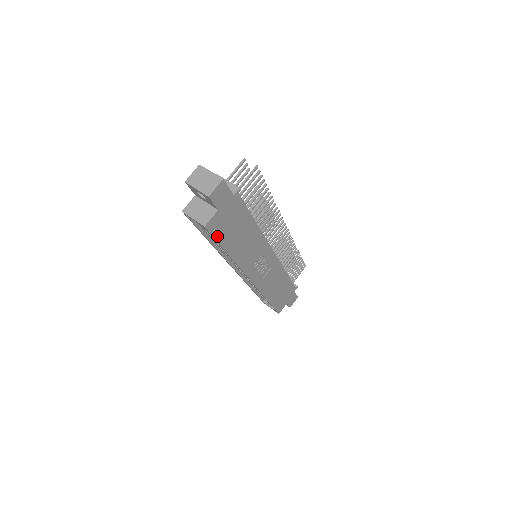
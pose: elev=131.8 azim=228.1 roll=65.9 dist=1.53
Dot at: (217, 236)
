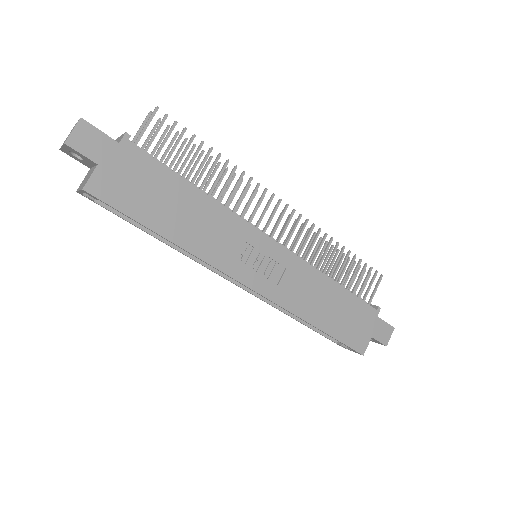
Dot at: (121, 206)
